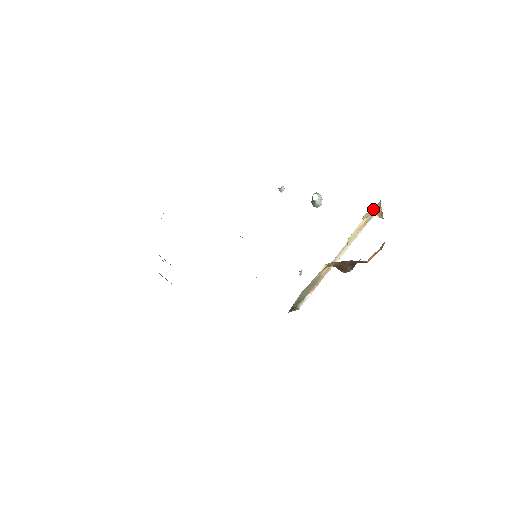
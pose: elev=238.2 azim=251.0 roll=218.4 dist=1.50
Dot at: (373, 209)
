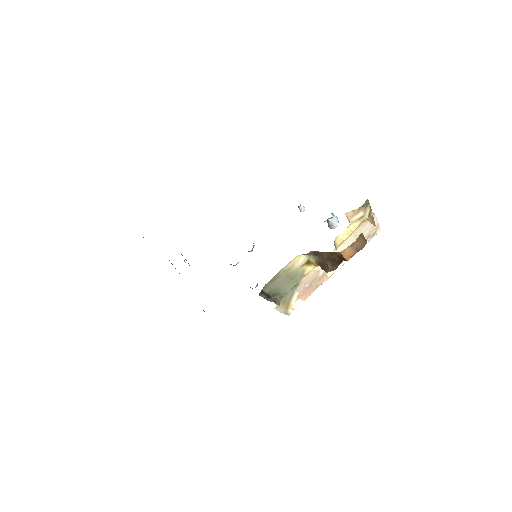
Dot at: (363, 213)
